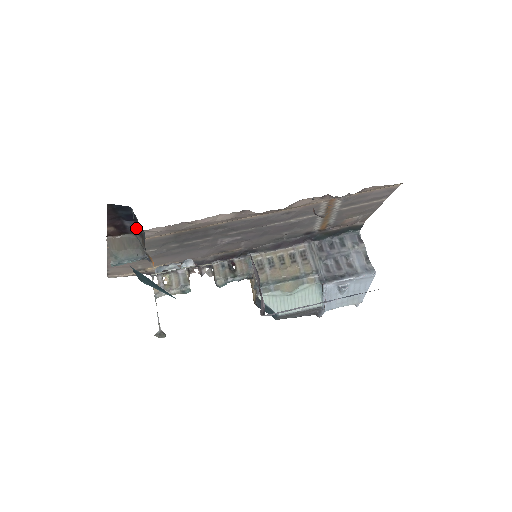
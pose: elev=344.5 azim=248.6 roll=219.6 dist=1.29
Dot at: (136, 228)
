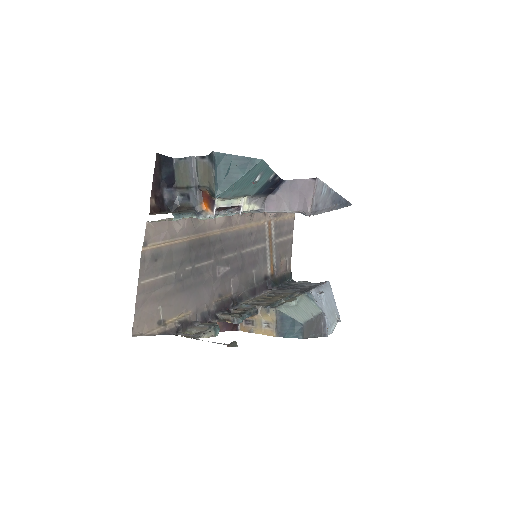
Dot at: (171, 205)
